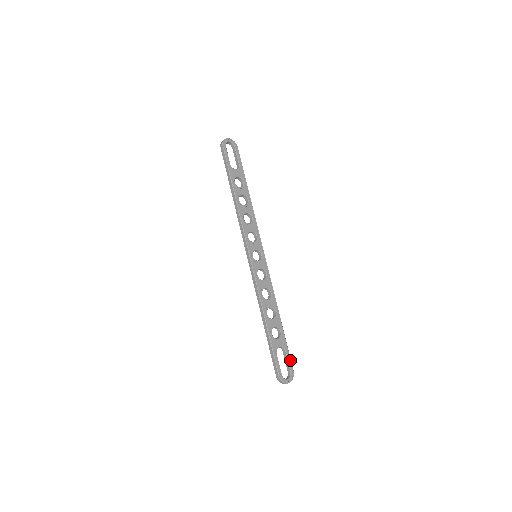
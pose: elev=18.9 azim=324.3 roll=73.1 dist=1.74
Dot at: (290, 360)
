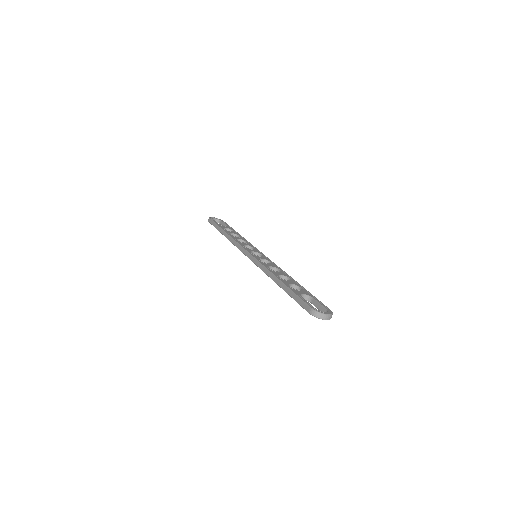
Dot at: (322, 304)
